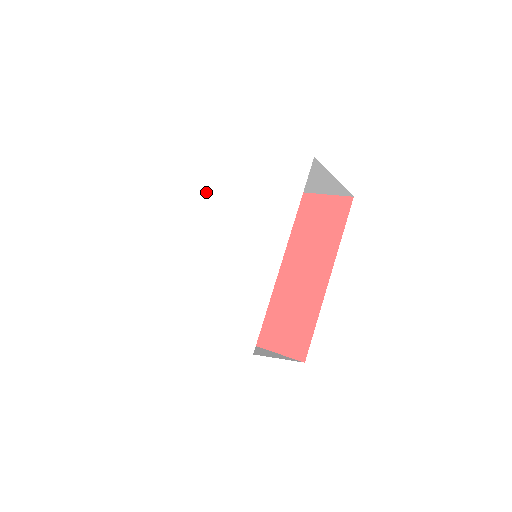
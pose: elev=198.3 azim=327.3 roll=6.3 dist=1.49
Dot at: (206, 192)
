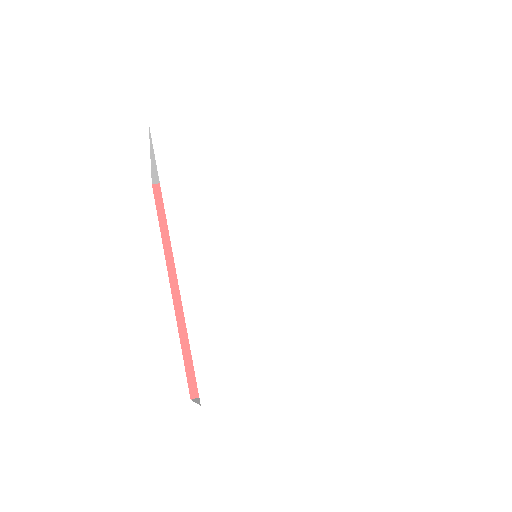
Dot at: (183, 179)
